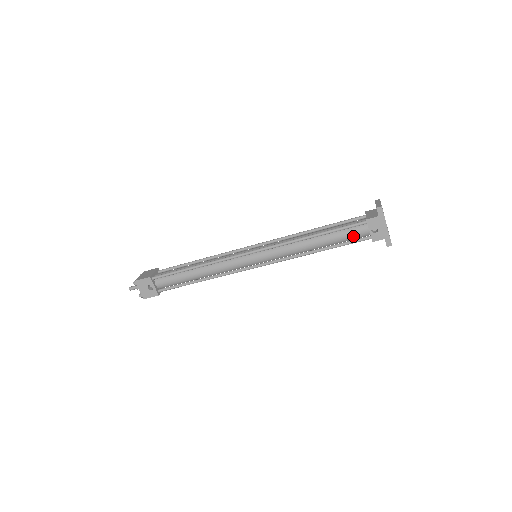
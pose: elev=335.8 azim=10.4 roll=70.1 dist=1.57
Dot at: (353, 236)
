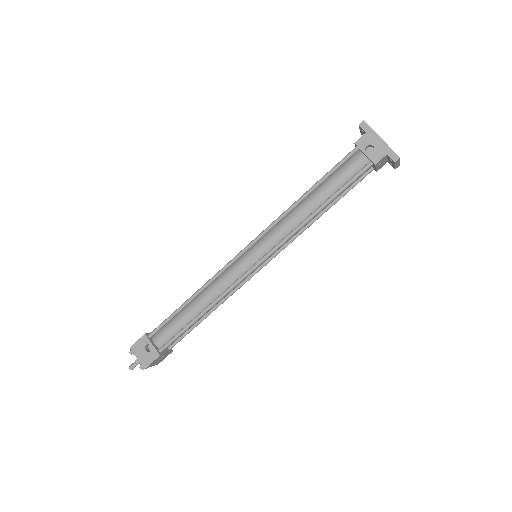
Dot at: (351, 172)
